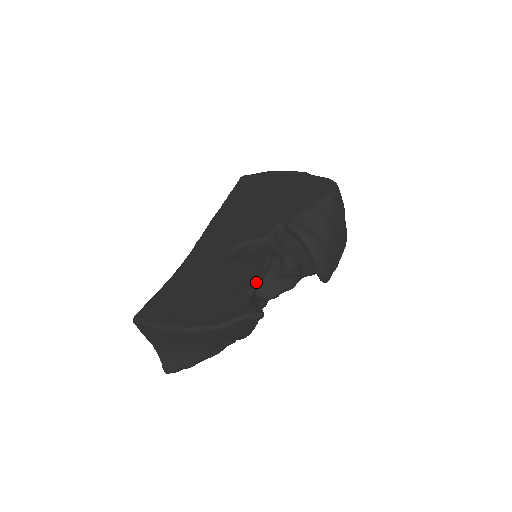
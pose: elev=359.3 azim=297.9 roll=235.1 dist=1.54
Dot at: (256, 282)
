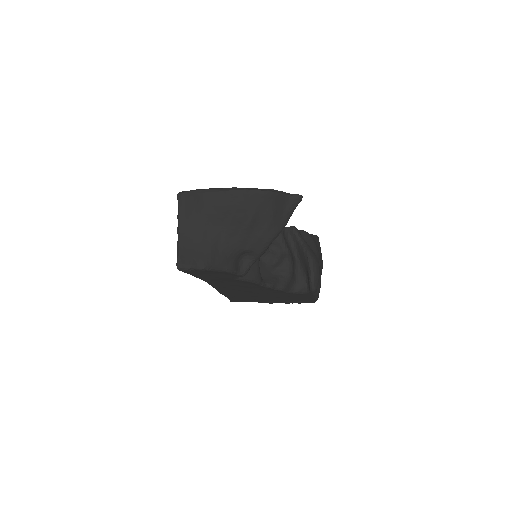
Dot at: occluded
